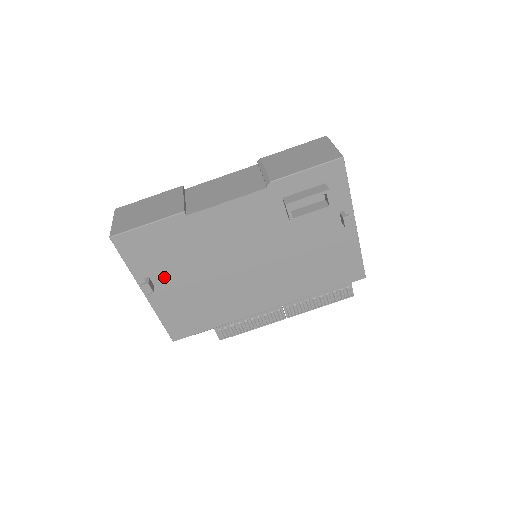
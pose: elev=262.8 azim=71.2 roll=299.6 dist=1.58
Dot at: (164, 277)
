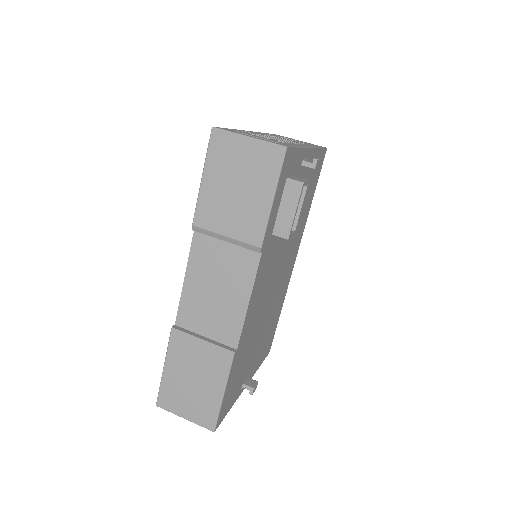
Dot at: (248, 368)
